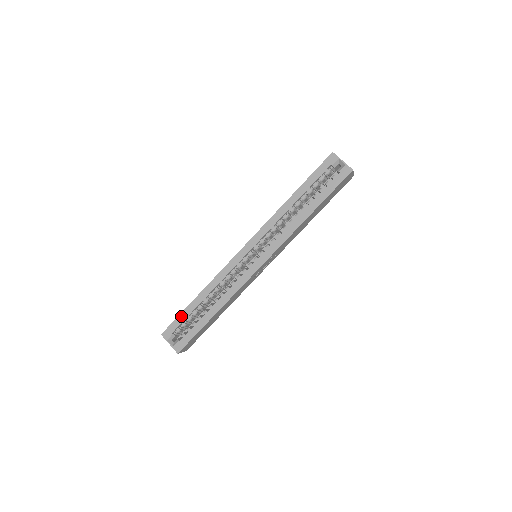
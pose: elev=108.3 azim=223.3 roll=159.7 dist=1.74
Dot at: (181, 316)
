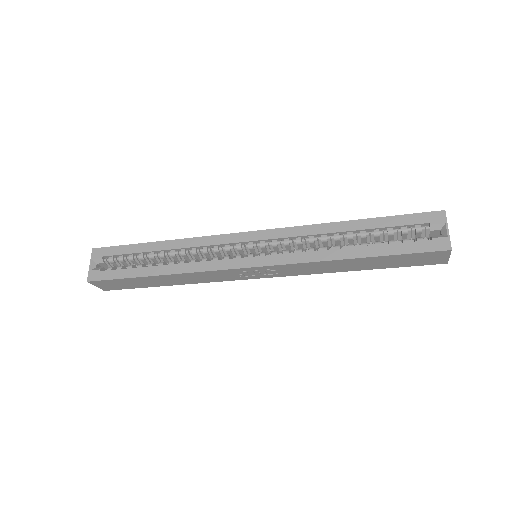
Dot at: (126, 247)
